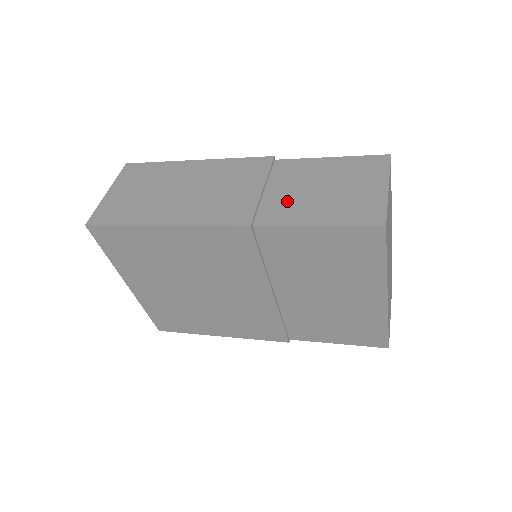
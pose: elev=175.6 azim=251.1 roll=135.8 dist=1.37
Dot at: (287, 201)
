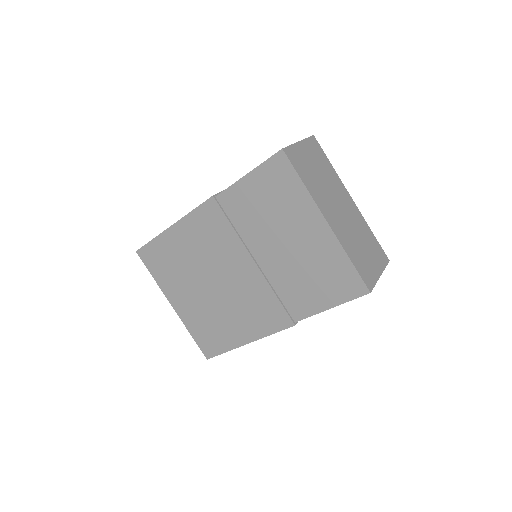
Dot at: occluded
